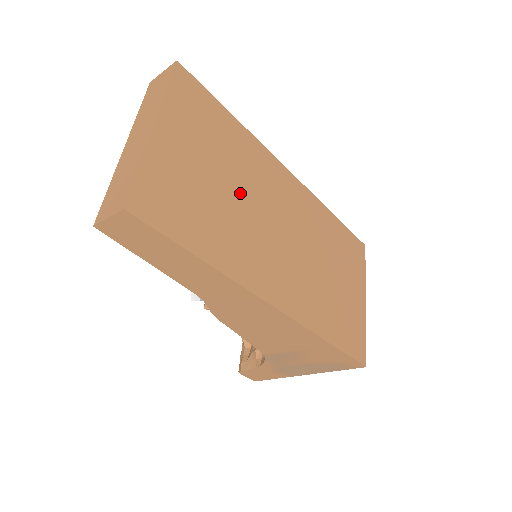
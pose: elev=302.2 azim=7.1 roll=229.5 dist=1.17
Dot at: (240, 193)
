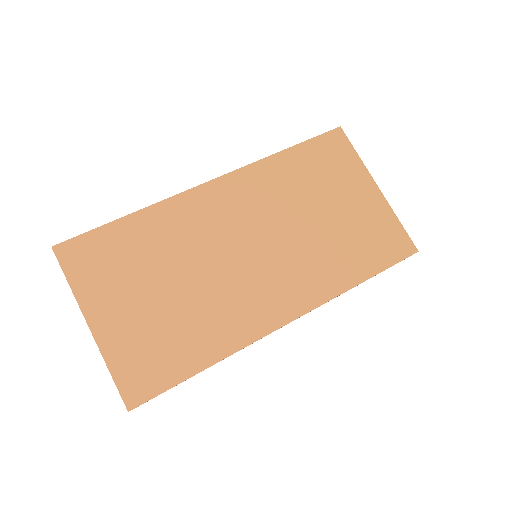
Dot at: (187, 274)
